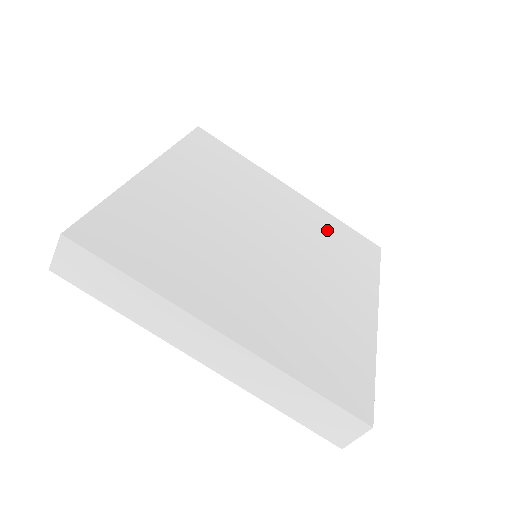
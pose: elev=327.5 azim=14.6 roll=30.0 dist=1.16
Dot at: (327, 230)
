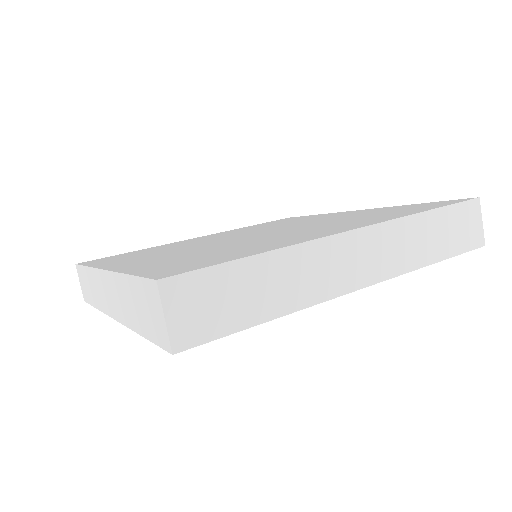
Dot at: occluded
